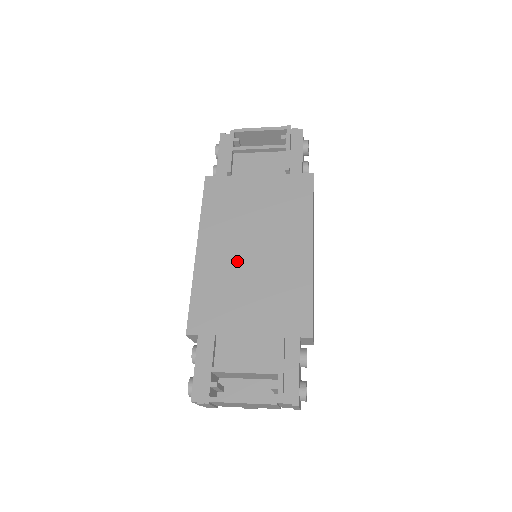
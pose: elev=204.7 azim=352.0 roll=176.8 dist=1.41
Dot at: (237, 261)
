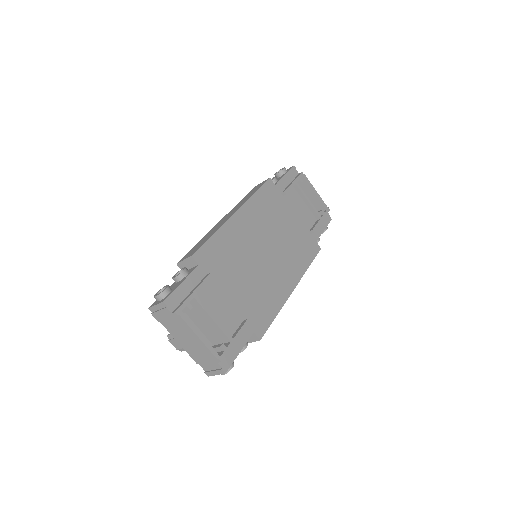
Dot at: (252, 248)
